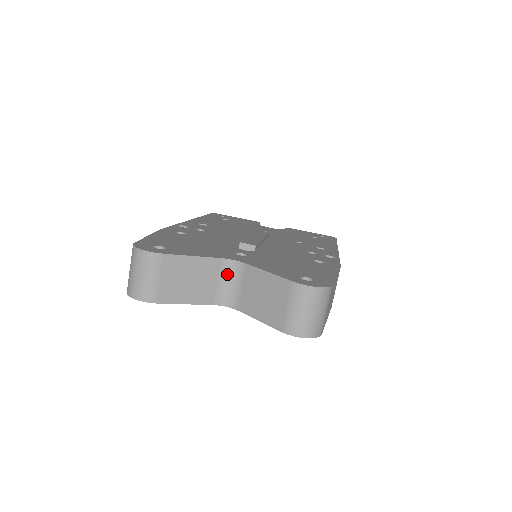
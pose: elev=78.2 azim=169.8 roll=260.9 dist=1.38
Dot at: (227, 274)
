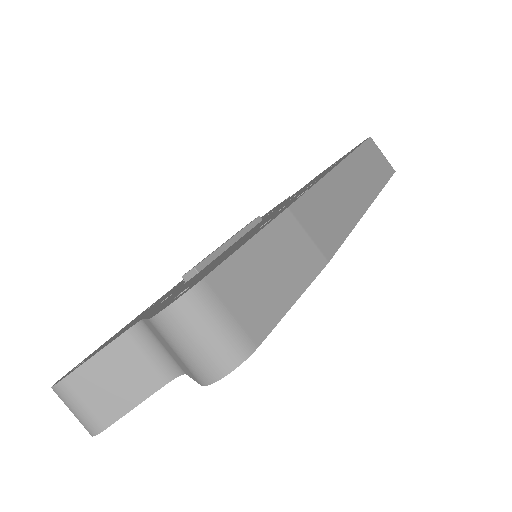
Dot at: (146, 342)
